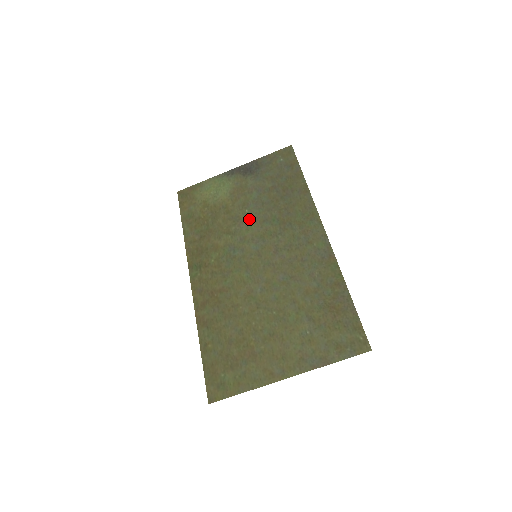
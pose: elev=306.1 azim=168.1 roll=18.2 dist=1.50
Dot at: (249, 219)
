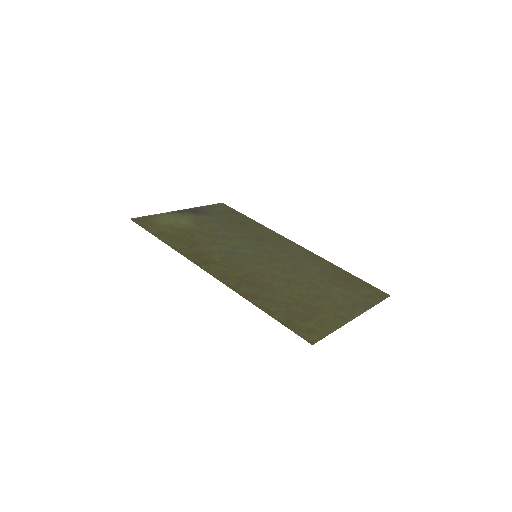
Dot at: (227, 237)
